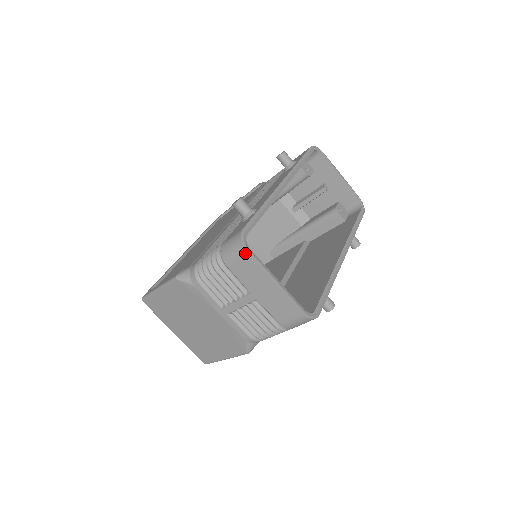
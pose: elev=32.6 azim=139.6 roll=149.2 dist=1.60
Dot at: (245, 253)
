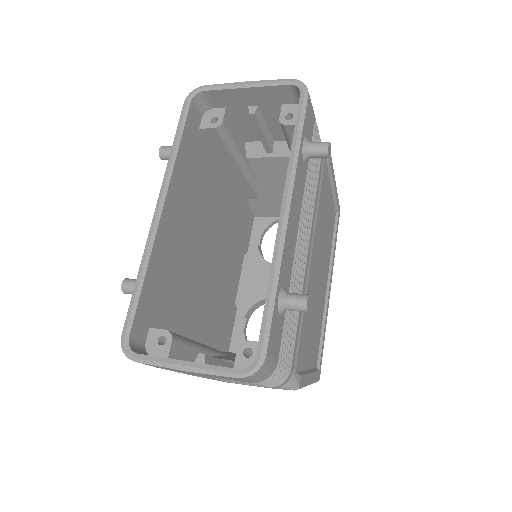
Dot at: occluded
